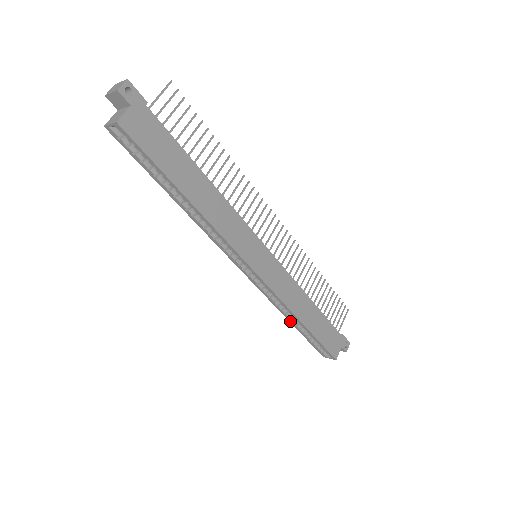
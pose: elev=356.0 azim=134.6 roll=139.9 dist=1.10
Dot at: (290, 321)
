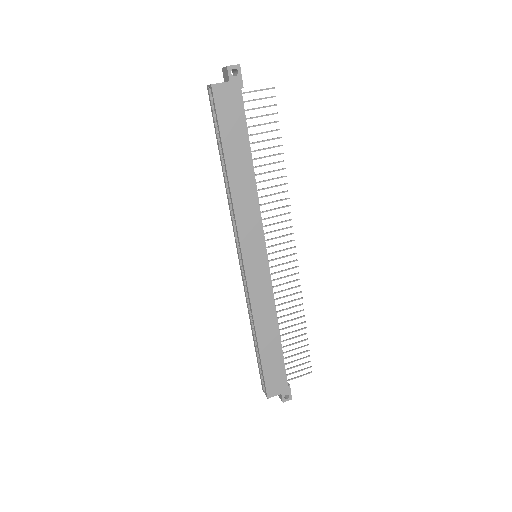
Dot at: (252, 333)
